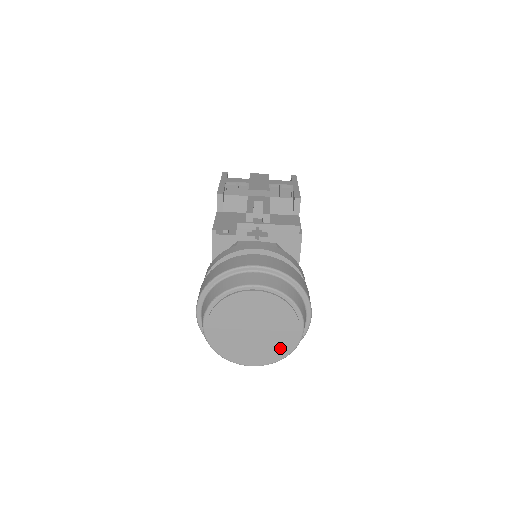
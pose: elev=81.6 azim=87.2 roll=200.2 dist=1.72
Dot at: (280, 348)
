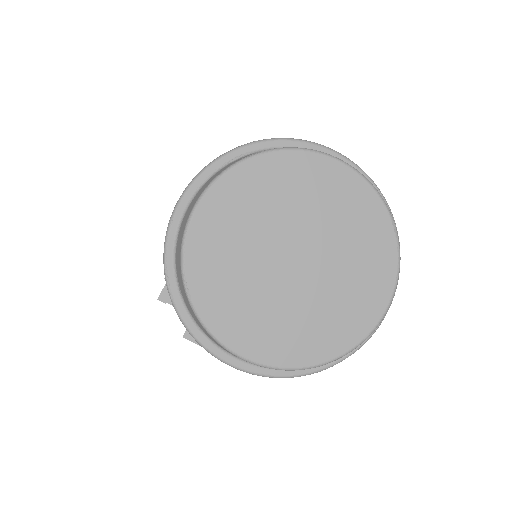
Dot at: (327, 331)
